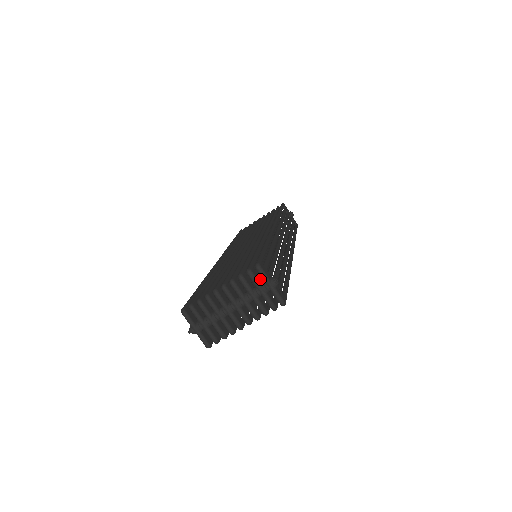
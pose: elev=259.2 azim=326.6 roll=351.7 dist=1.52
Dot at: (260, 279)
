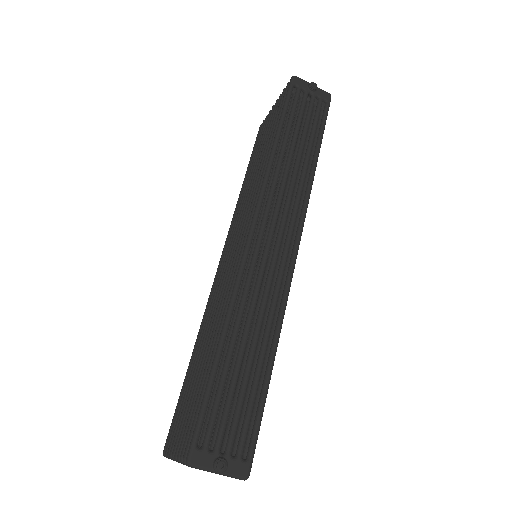
Dot at: occluded
